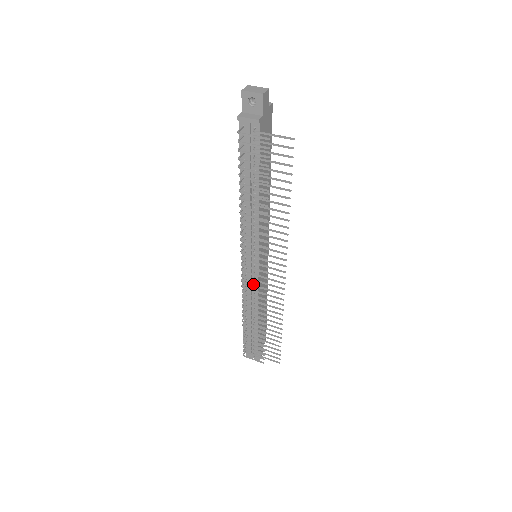
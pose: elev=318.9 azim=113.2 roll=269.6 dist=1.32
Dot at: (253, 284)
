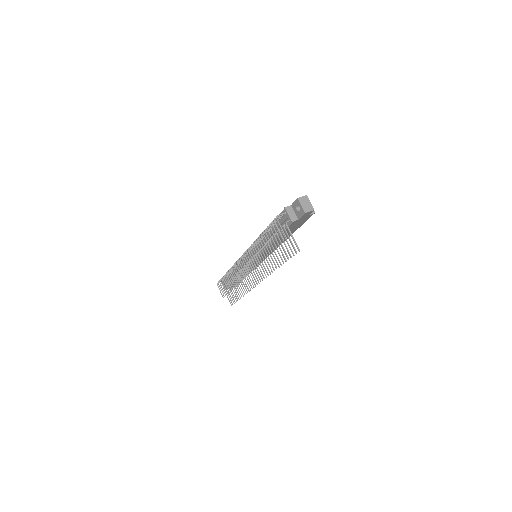
Dot at: occluded
